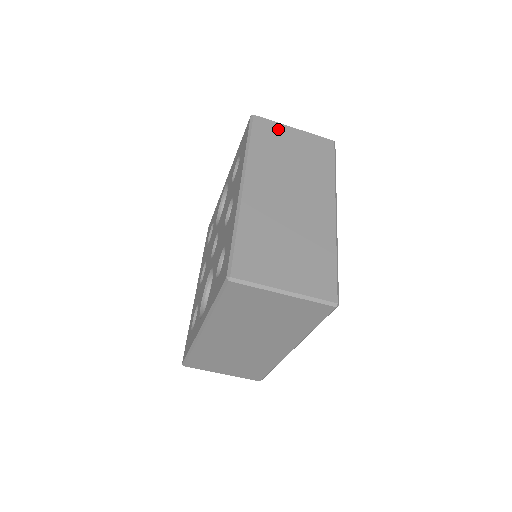
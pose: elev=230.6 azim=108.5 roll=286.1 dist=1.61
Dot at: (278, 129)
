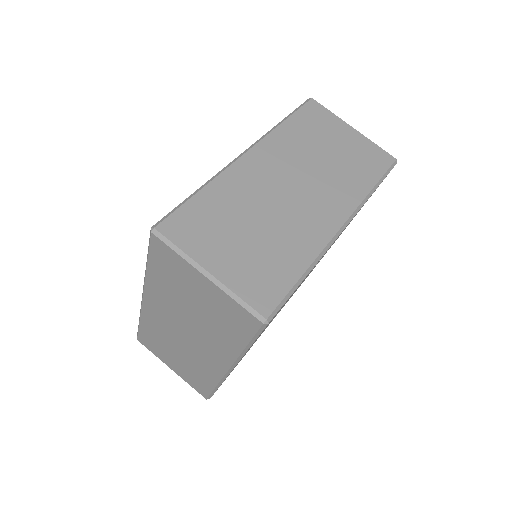
Dot at: occluded
